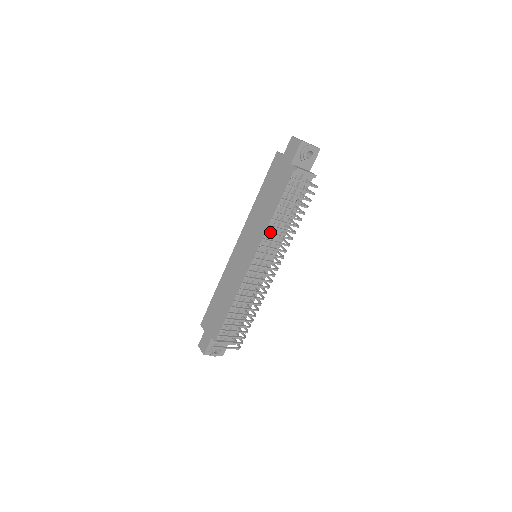
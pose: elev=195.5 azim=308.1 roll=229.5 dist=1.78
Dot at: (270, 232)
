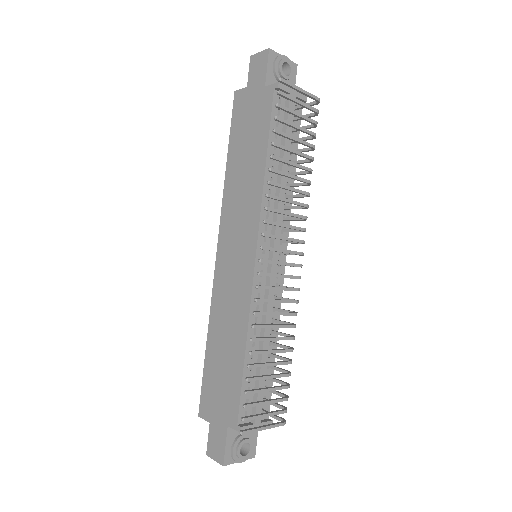
Dot at: (268, 201)
